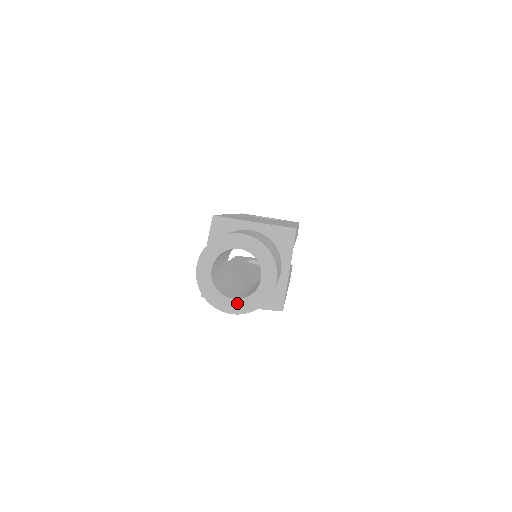
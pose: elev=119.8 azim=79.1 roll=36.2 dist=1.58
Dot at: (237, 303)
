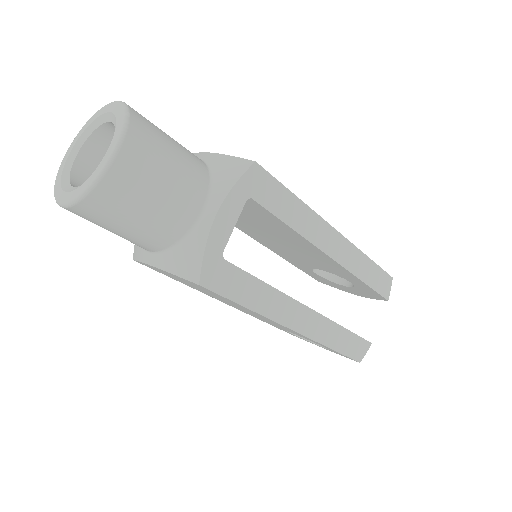
Dot at: (72, 190)
